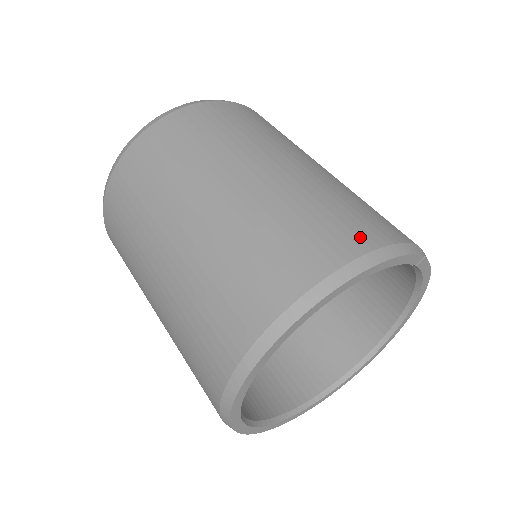
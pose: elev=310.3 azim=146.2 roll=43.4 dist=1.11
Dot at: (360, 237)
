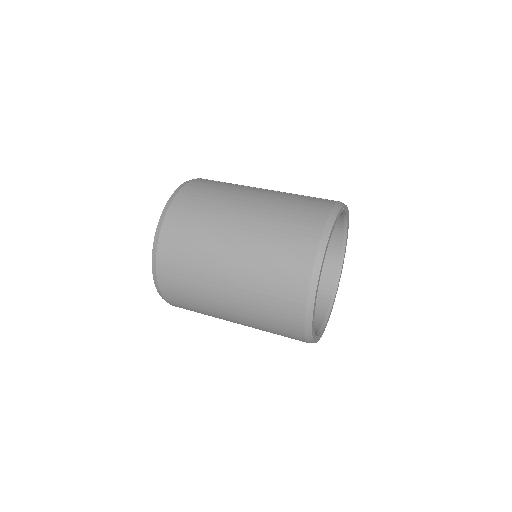
Dot at: (317, 218)
